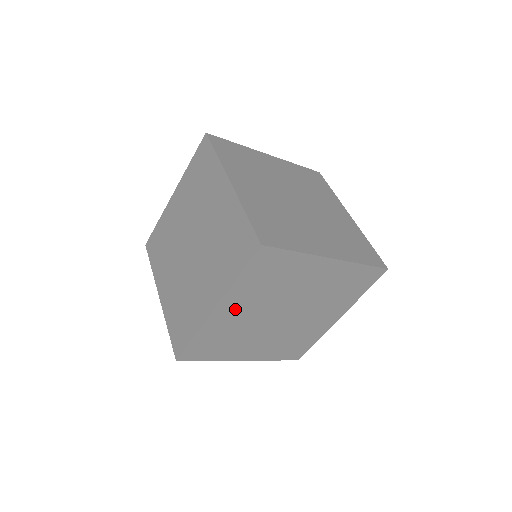
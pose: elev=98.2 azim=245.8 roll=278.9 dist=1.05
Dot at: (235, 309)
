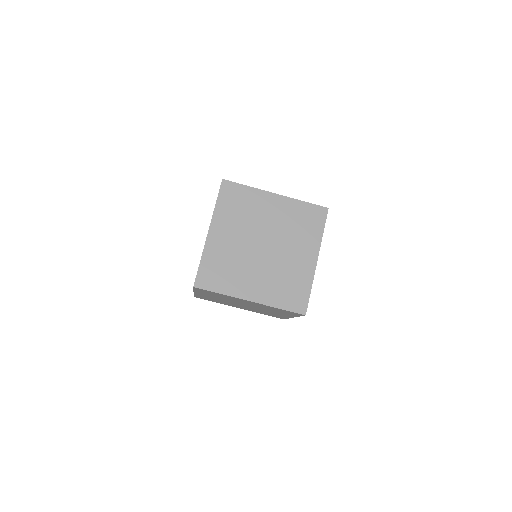
Dot at: occluded
